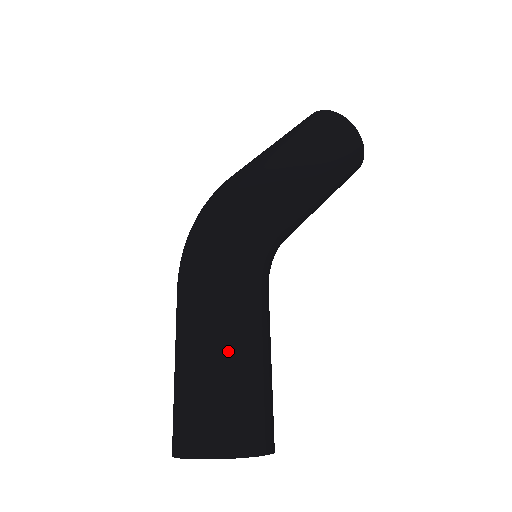
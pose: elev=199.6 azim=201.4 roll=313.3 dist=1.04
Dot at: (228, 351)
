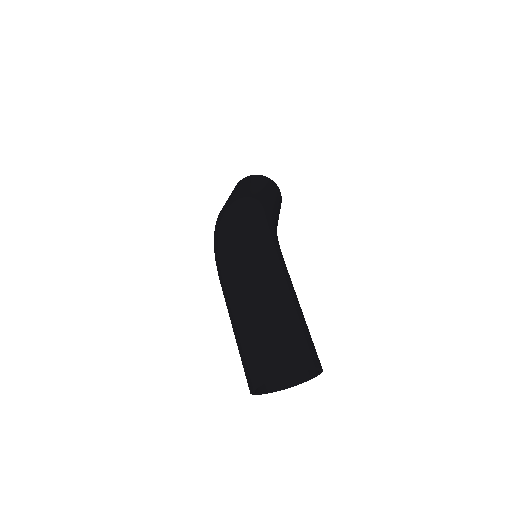
Dot at: (295, 302)
